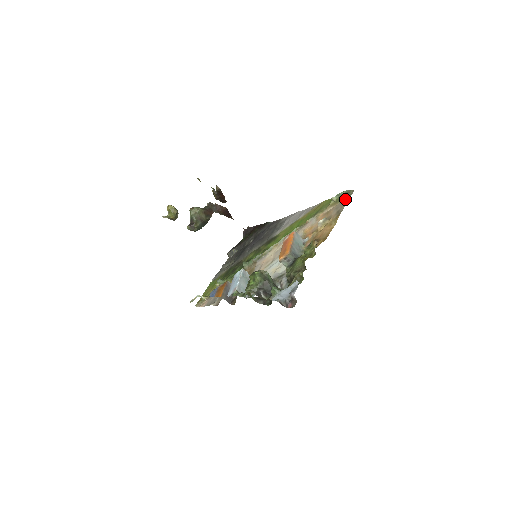
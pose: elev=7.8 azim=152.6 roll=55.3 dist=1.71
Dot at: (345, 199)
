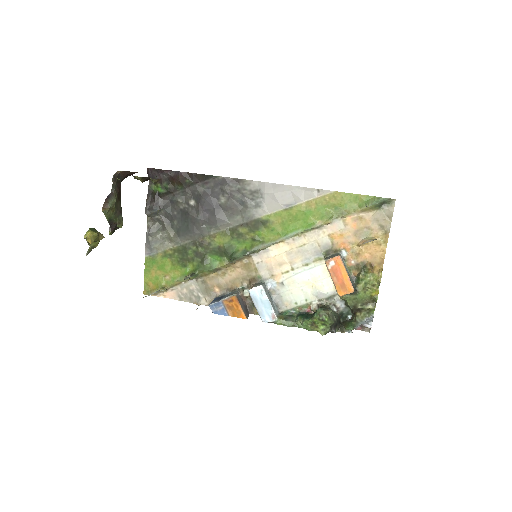
Dot at: (386, 210)
